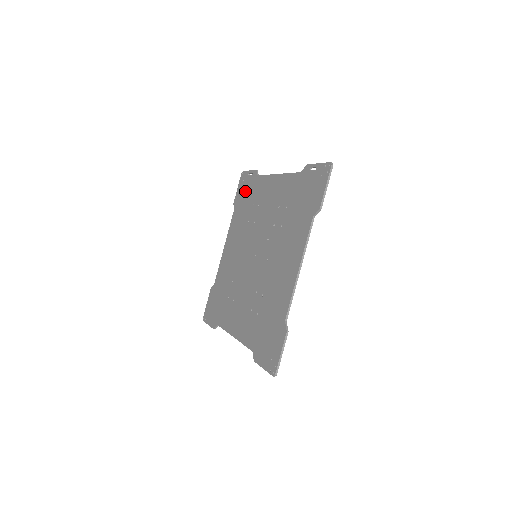
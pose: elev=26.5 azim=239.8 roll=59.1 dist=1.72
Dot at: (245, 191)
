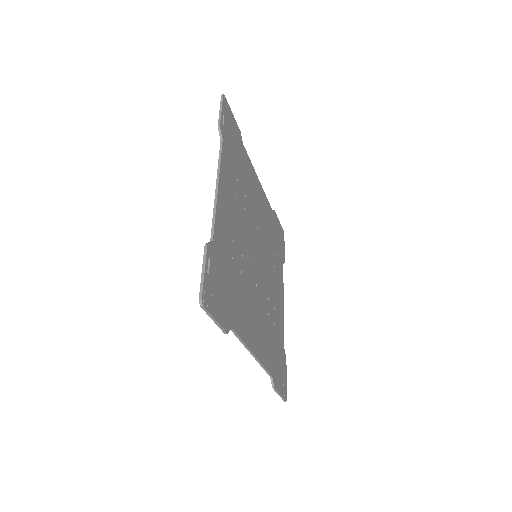
Dot at: occluded
